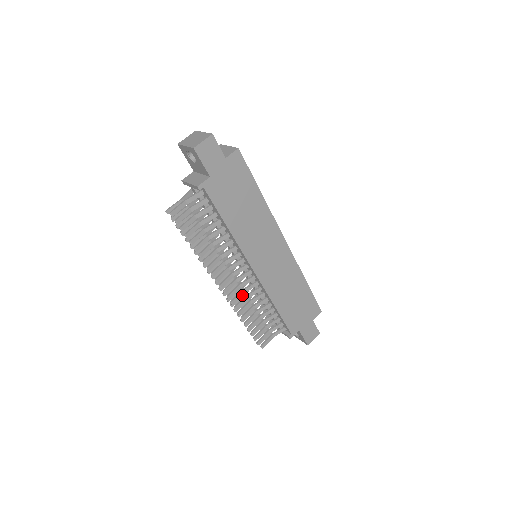
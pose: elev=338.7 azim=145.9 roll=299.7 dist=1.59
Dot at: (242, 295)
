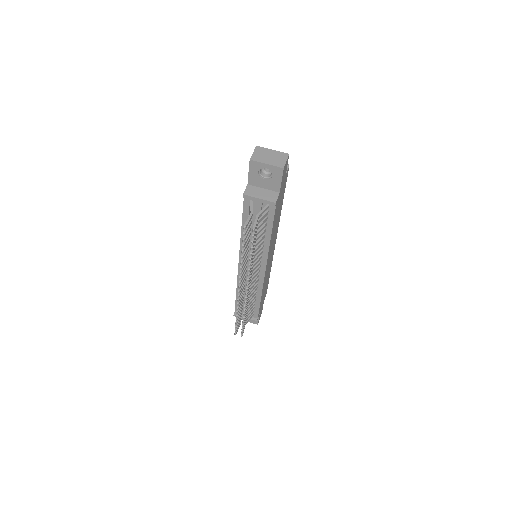
Dot at: (243, 293)
